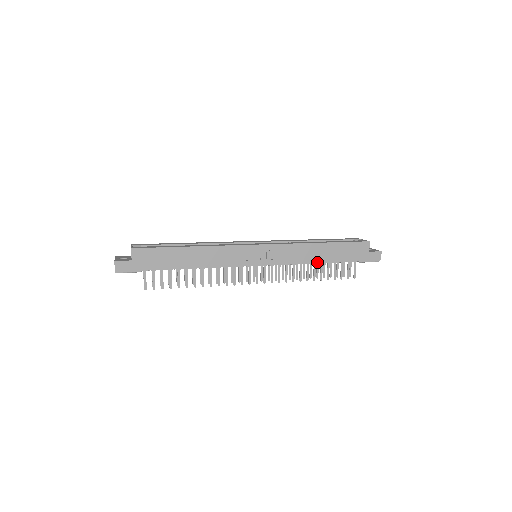
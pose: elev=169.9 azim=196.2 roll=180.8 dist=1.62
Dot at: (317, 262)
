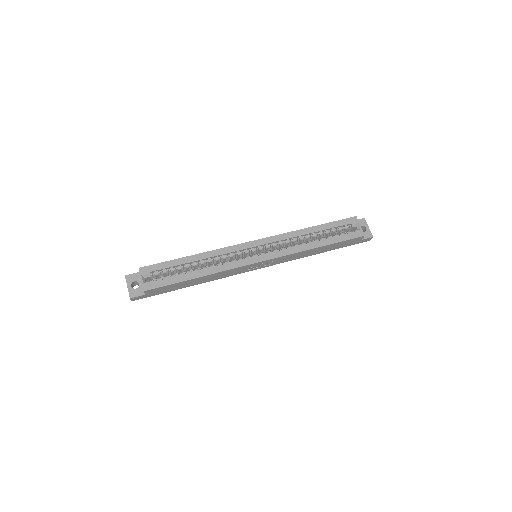
Dot at: (311, 255)
